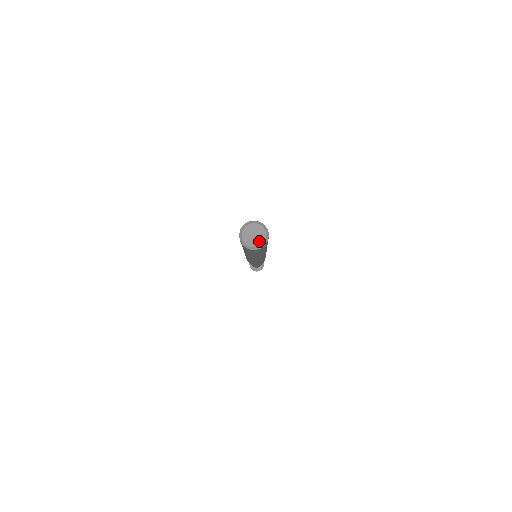
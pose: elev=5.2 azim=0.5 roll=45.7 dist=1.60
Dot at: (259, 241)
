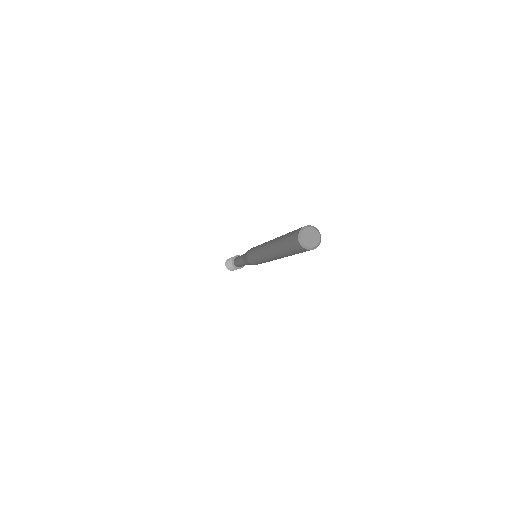
Dot at: (316, 241)
